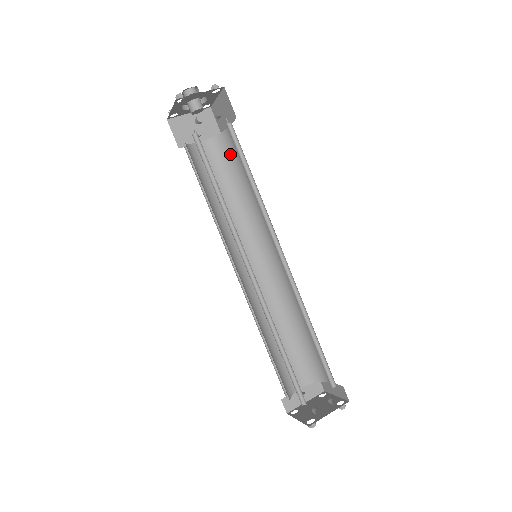
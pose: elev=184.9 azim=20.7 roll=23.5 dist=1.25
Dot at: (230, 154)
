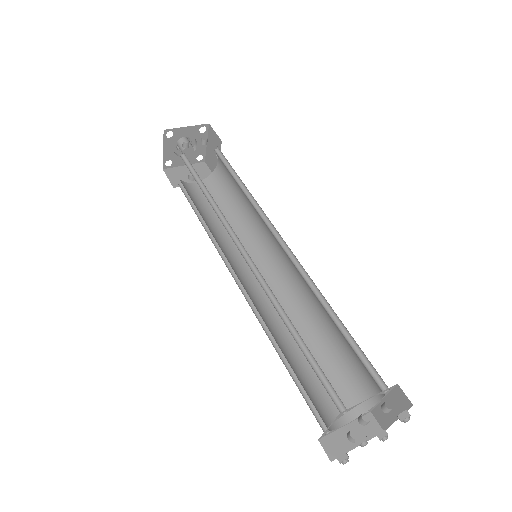
Dot at: (223, 185)
